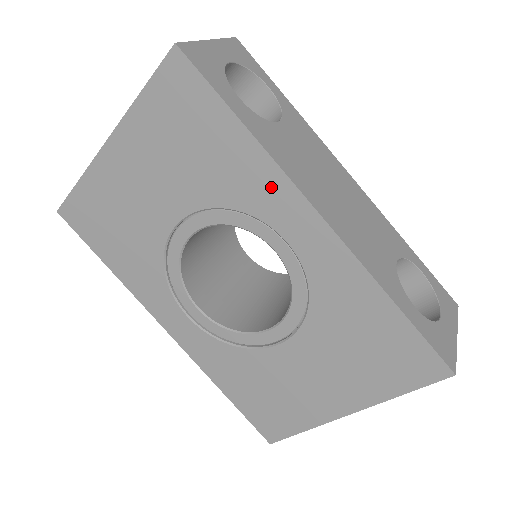
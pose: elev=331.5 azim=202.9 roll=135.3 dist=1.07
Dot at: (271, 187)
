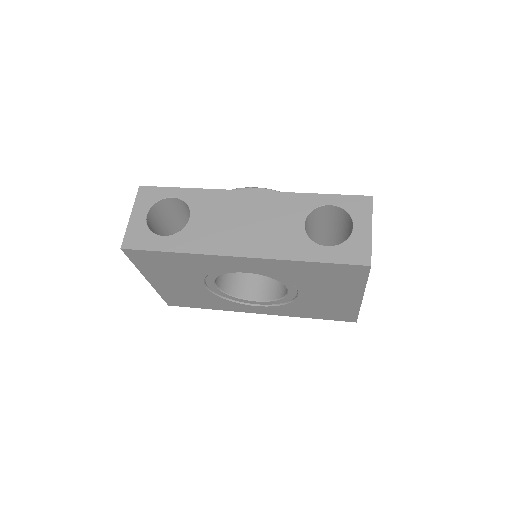
Dot at: (211, 260)
